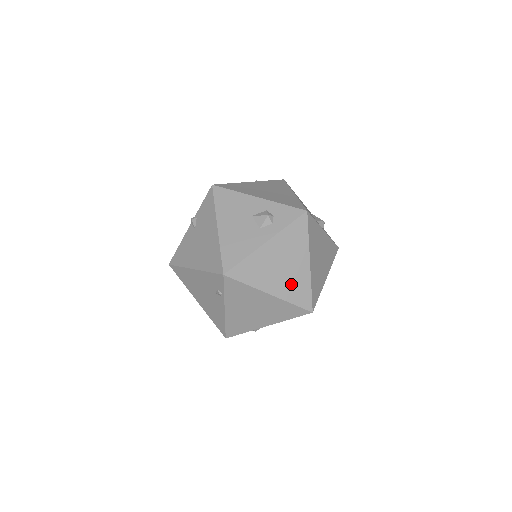
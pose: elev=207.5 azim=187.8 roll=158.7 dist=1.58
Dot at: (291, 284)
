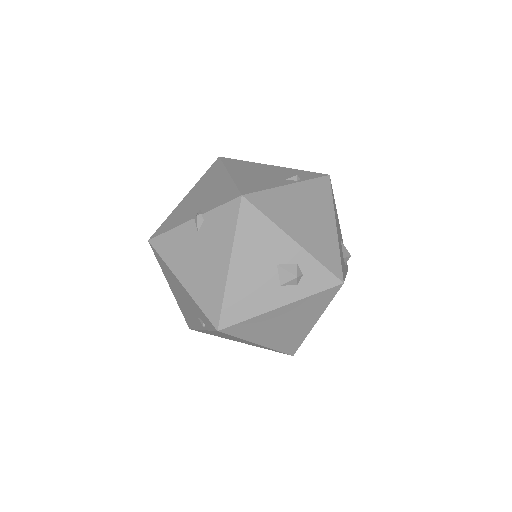
Dot at: (286, 337)
